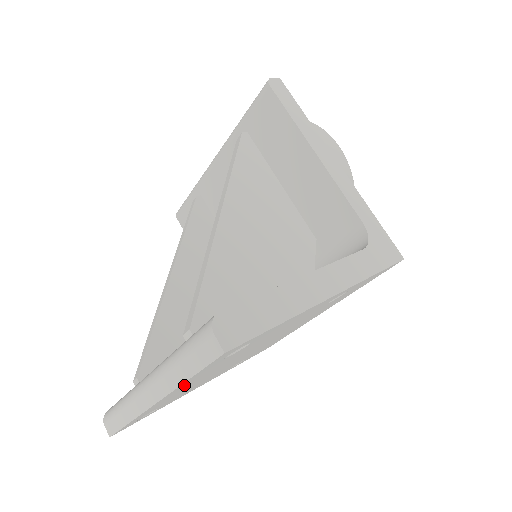
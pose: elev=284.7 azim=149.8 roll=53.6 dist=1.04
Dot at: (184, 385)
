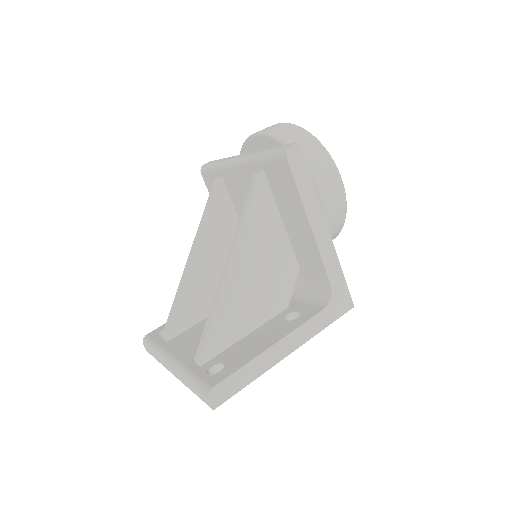
Dot at: occluded
